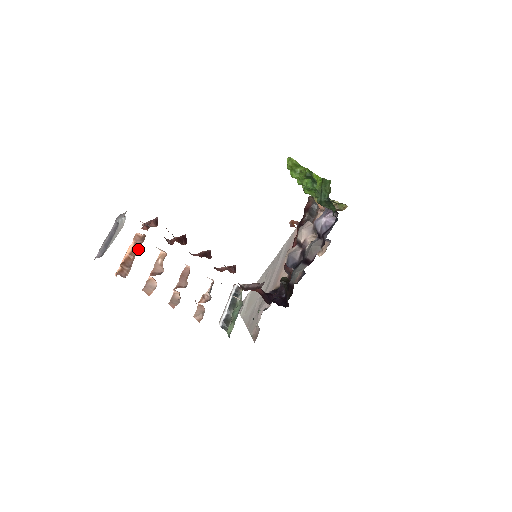
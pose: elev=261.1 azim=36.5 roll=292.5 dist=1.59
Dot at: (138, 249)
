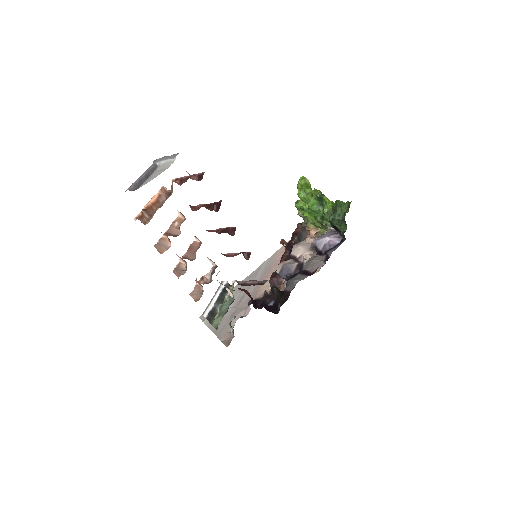
Dot at: (162, 202)
